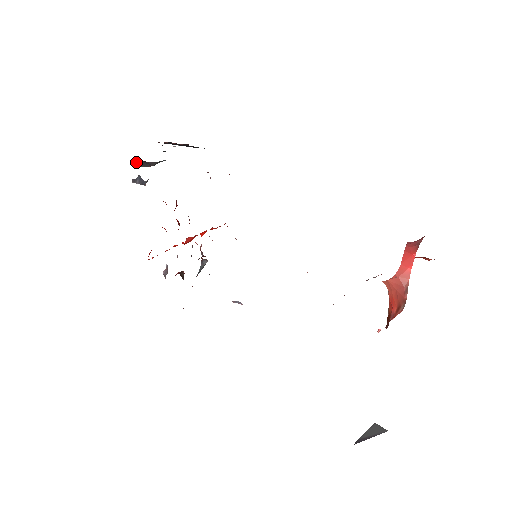
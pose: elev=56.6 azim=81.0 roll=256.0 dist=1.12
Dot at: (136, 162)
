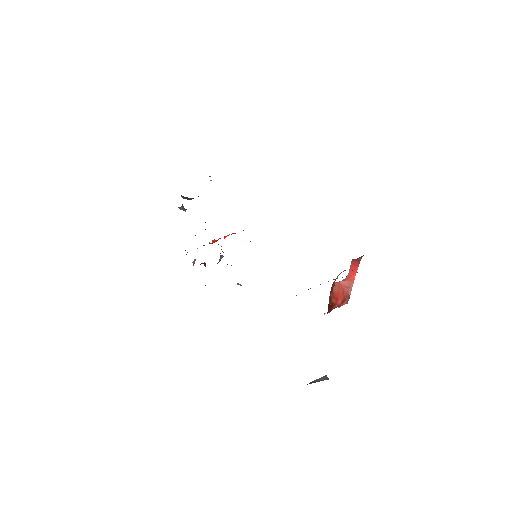
Dot at: (182, 196)
